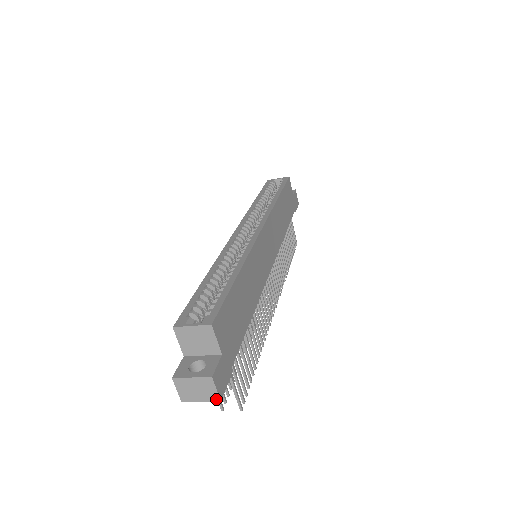
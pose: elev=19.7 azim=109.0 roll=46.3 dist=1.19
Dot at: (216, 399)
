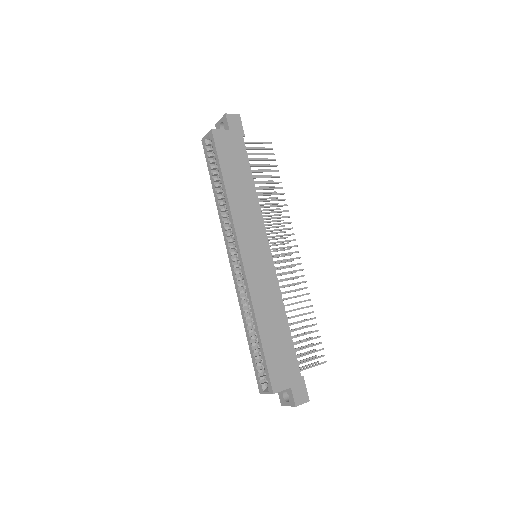
Dot at: occluded
